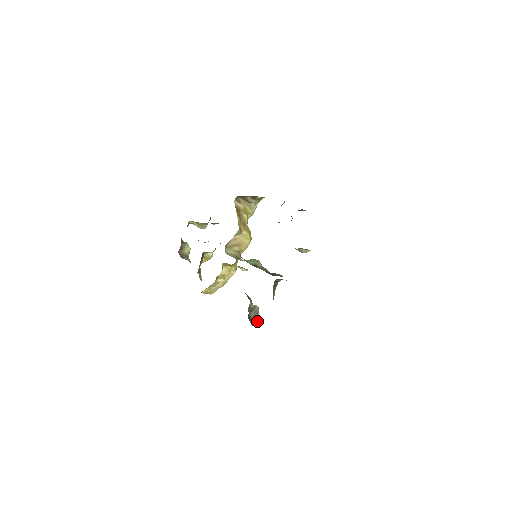
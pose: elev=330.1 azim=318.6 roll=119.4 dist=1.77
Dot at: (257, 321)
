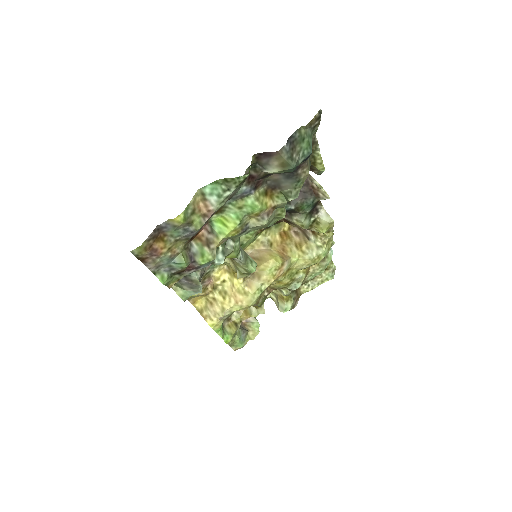
Dot at: (179, 286)
